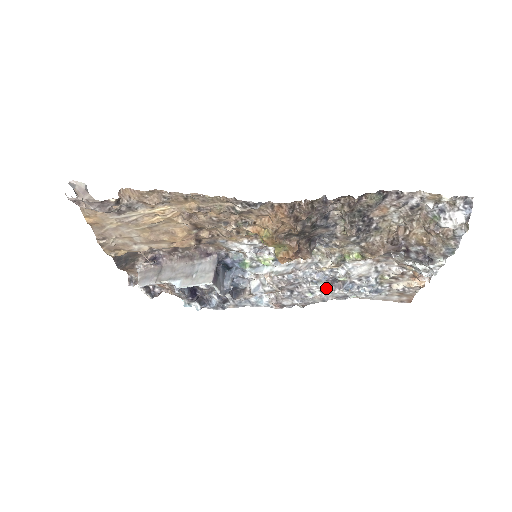
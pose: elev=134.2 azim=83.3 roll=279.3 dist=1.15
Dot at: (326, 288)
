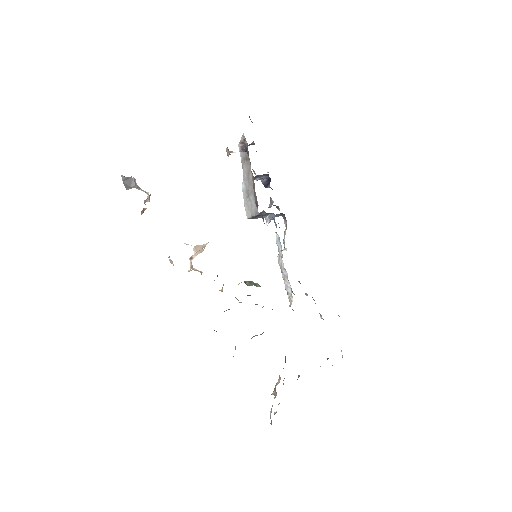
Dot at: occluded
